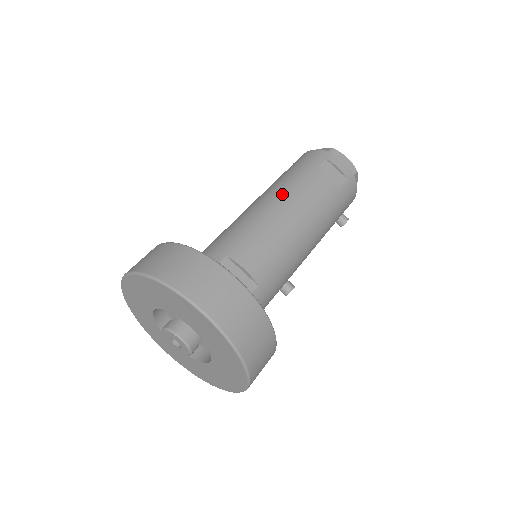
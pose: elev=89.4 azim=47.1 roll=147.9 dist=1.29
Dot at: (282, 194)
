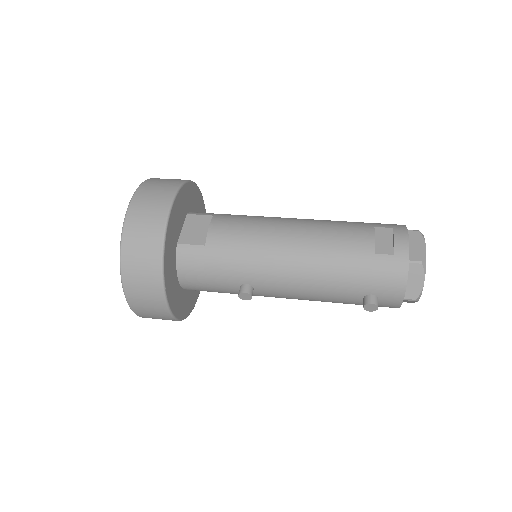
Dot at: (312, 220)
